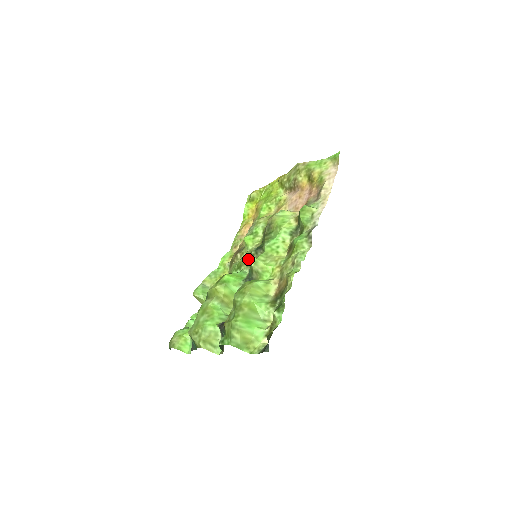
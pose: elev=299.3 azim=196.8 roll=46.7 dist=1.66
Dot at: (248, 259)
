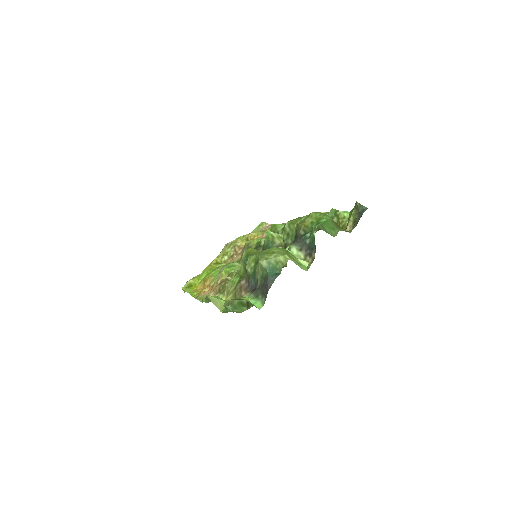
Dot at: occluded
